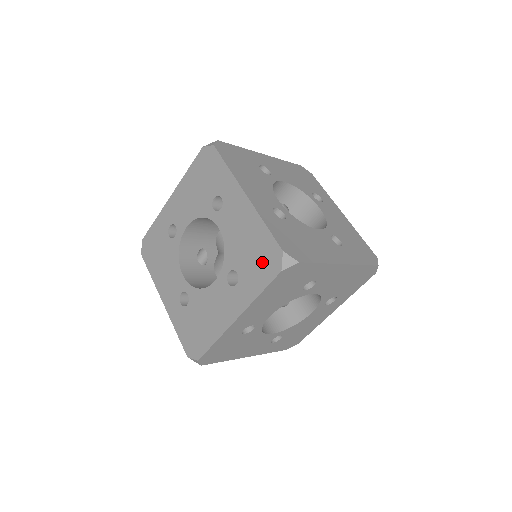
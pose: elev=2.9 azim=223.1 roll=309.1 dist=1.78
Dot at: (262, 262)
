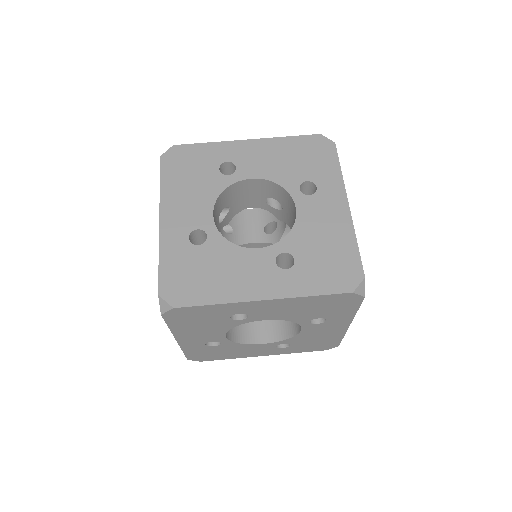
Dot at: (316, 154)
